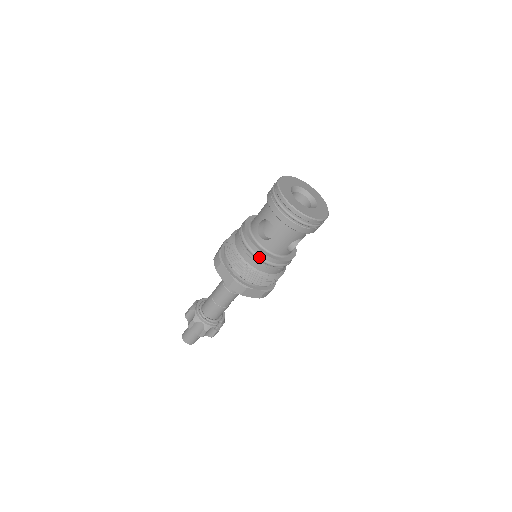
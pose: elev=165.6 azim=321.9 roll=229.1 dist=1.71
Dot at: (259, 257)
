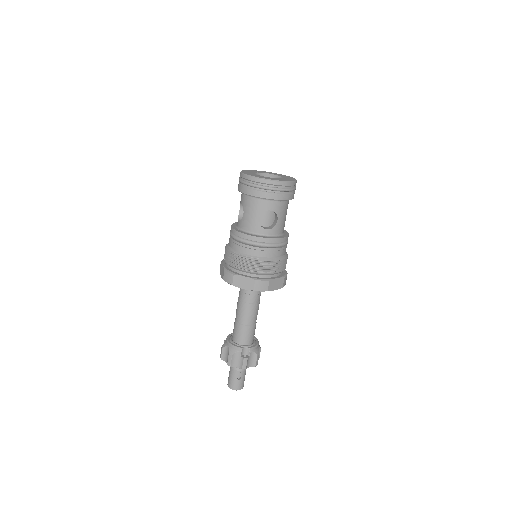
Dot at: (236, 237)
